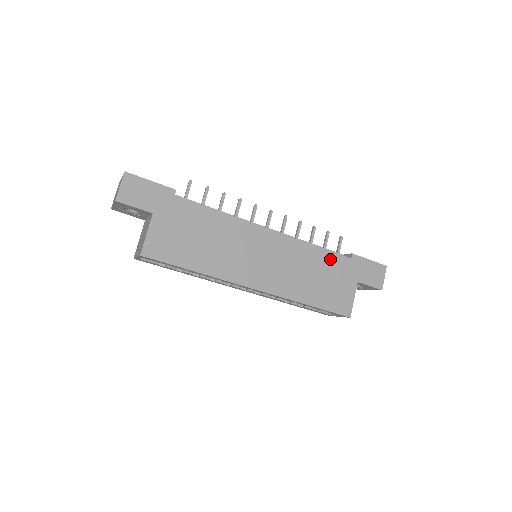
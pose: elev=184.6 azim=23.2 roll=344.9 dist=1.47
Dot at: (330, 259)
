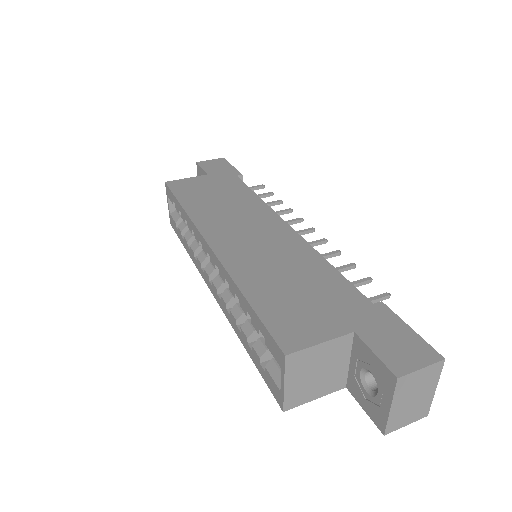
Dot at: (335, 283)
